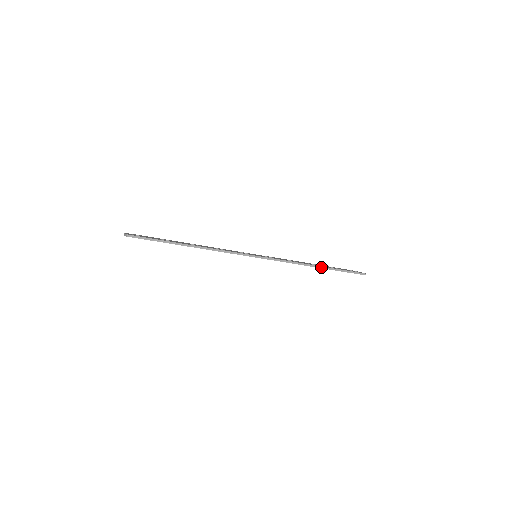
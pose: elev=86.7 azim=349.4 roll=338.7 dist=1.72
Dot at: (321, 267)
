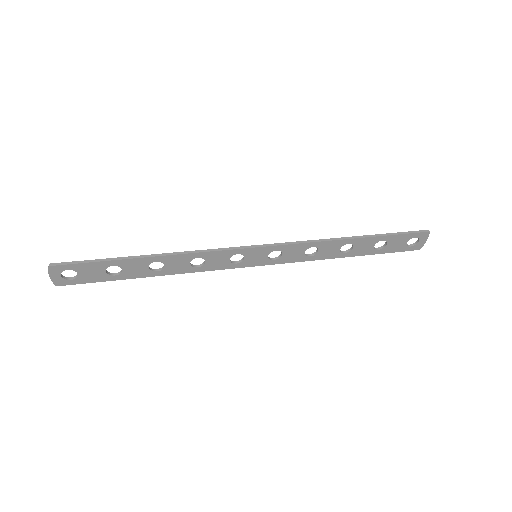
Dot at: (356, 237)
